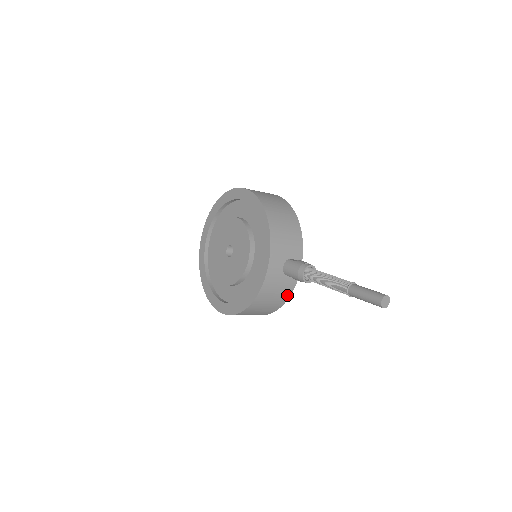
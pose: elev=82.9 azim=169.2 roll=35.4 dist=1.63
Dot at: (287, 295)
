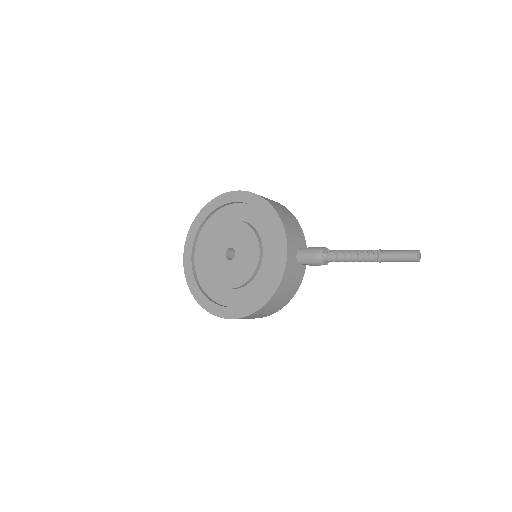
Dot at: (297, 286)
